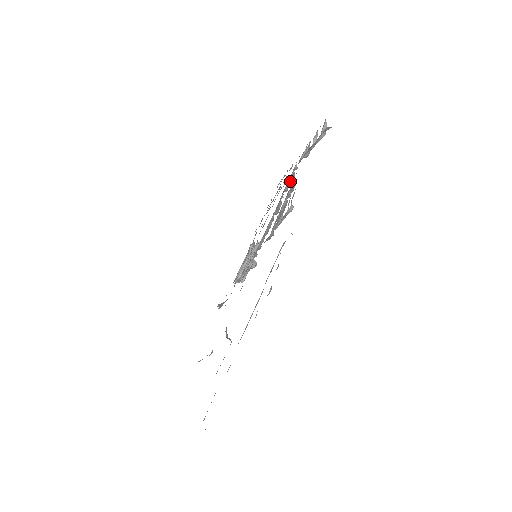
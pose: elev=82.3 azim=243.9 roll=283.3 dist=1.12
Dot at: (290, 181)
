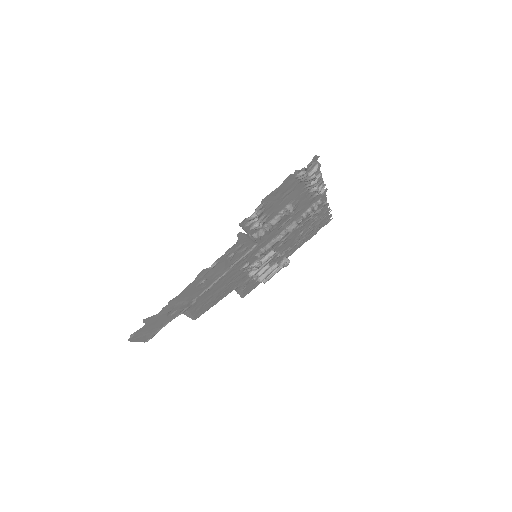
Dot at: (309, 211)
